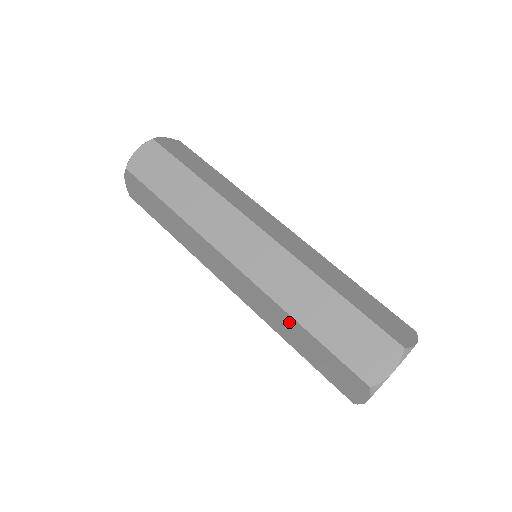
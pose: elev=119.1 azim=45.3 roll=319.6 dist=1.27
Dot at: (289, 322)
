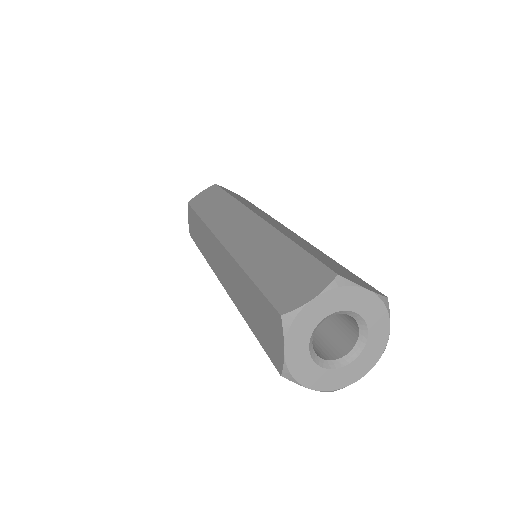
Dot at: (241, 279)
